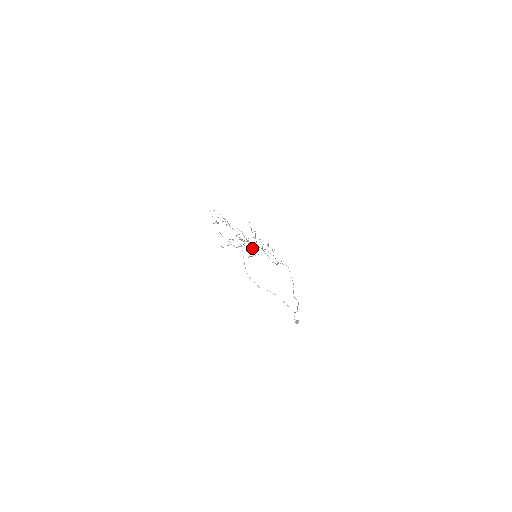
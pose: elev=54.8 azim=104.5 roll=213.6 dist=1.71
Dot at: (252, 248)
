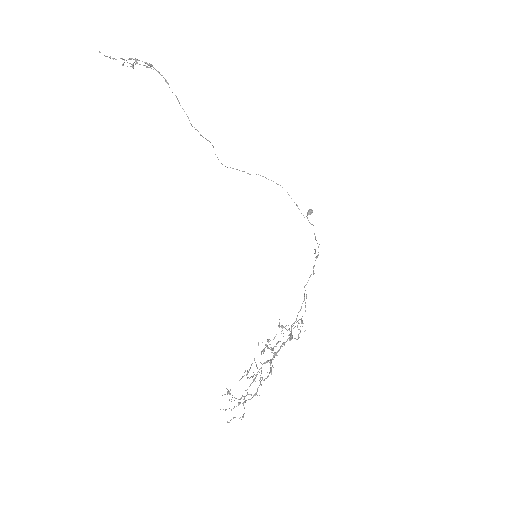
Dot at: occluded
